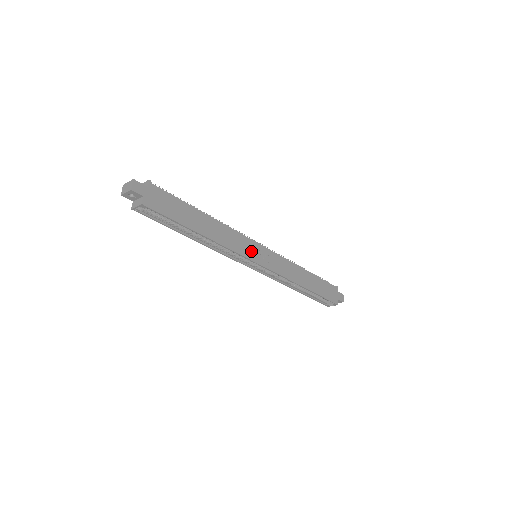
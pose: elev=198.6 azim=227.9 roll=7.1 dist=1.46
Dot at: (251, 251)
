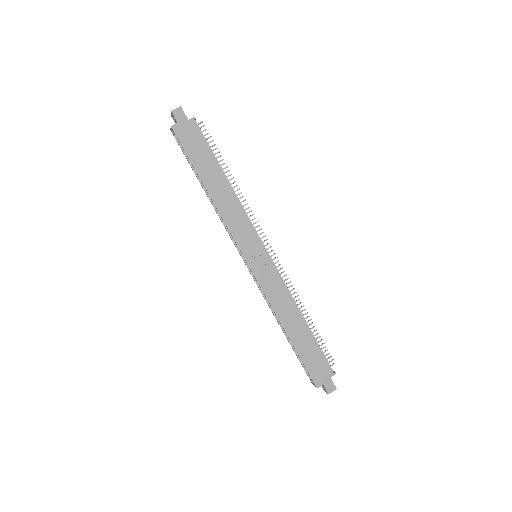
Dot at: (247, 243)
